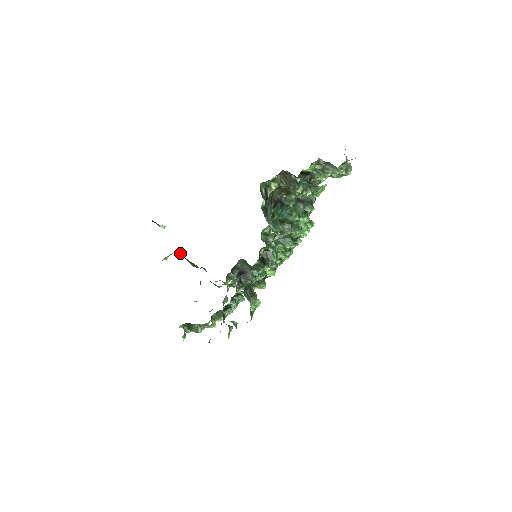
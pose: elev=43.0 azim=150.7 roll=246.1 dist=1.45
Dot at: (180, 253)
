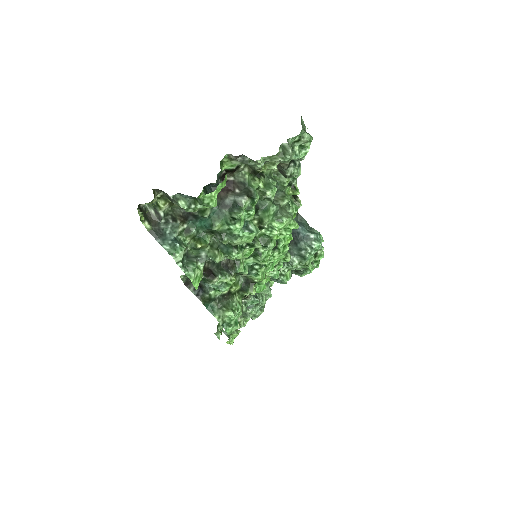
Dot at: occluded
